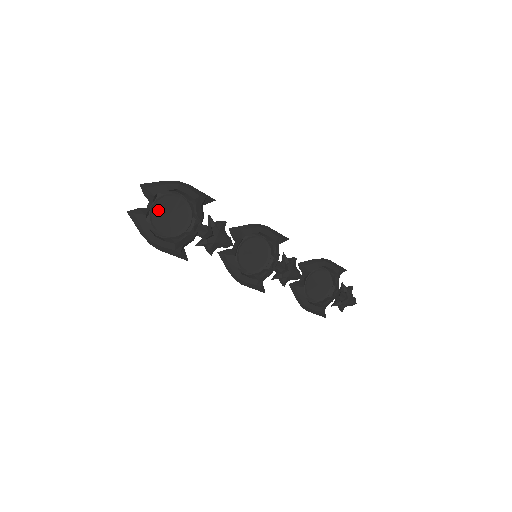
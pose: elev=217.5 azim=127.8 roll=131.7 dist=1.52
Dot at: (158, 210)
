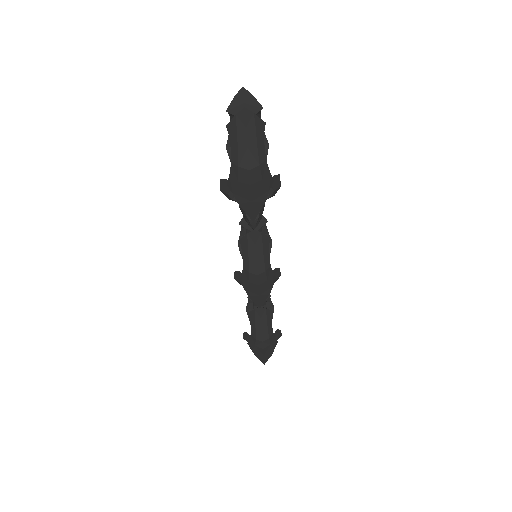
Dot at: occluded
